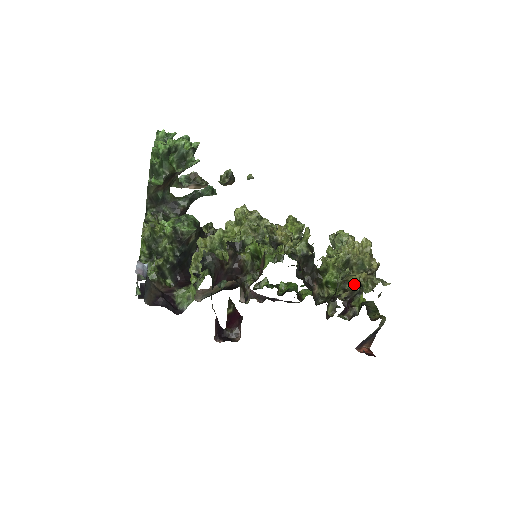
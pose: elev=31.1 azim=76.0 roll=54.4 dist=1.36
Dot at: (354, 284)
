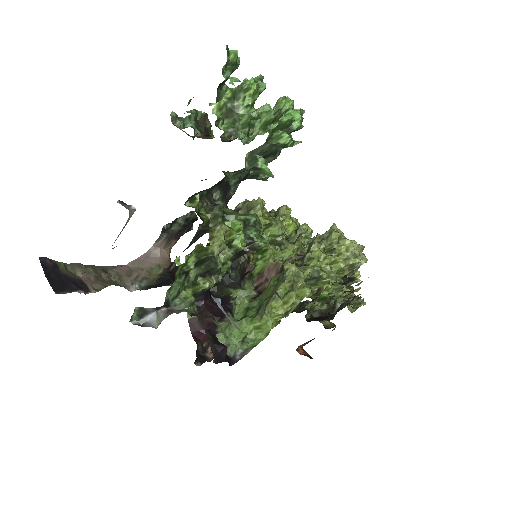
Dot at: occluded
